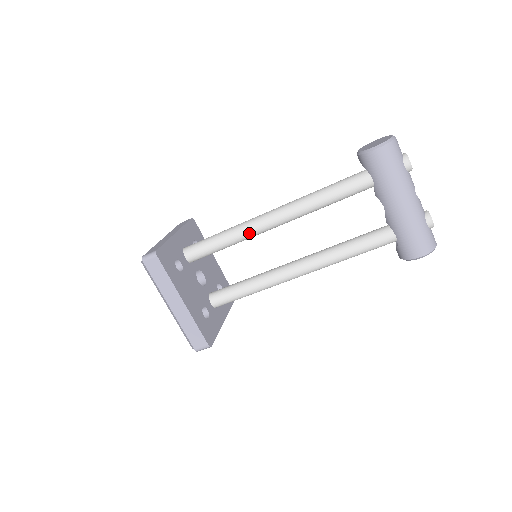
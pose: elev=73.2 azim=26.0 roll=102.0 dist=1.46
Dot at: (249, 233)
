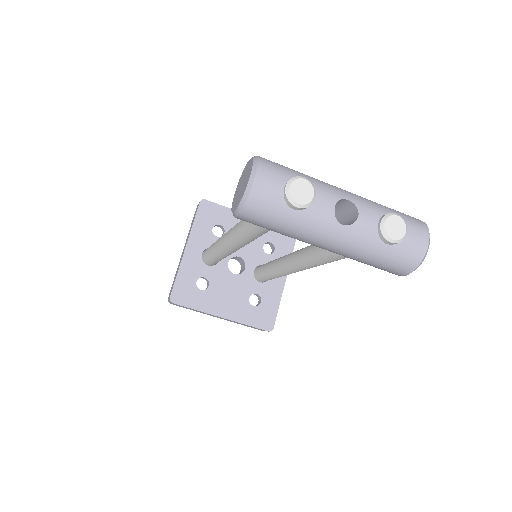
Dot at: (227, 254)
